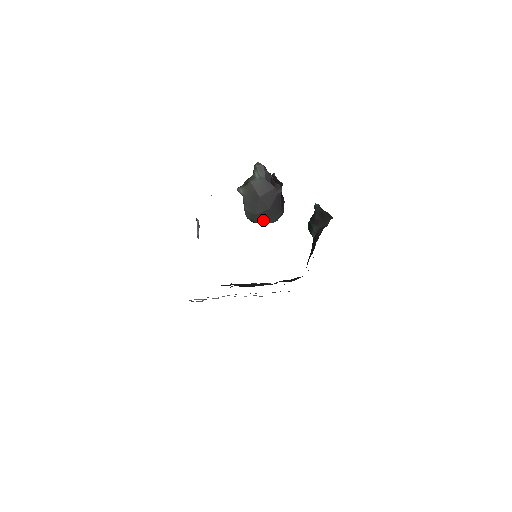
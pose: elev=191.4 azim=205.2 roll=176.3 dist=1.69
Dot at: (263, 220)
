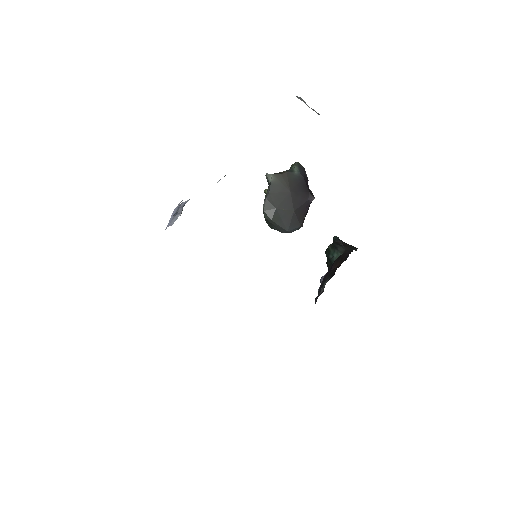
Dot at: (279, 221)
